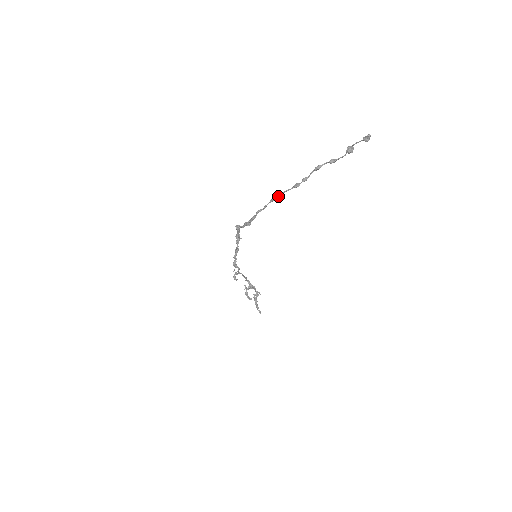
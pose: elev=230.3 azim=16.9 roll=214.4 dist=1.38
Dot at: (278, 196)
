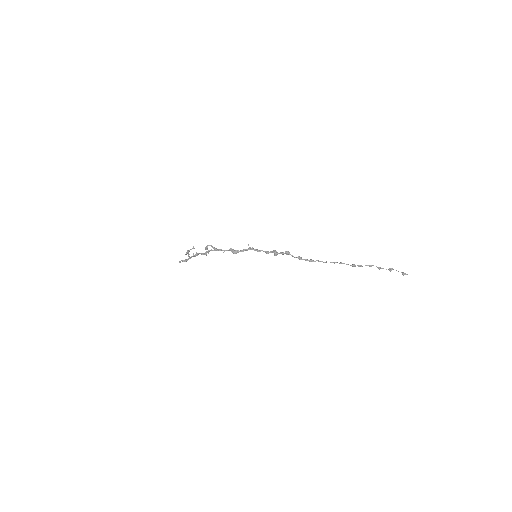
Dot at: (340, 263)
